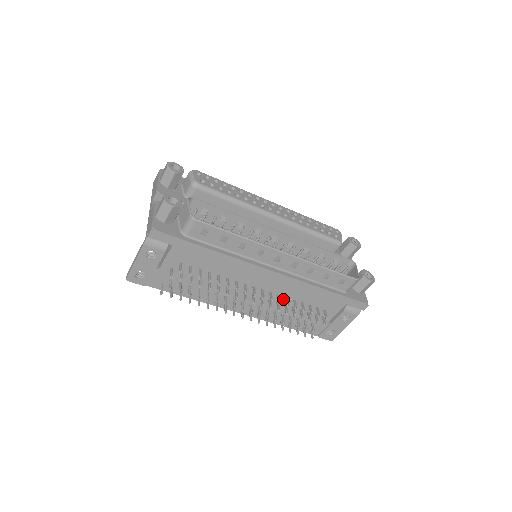
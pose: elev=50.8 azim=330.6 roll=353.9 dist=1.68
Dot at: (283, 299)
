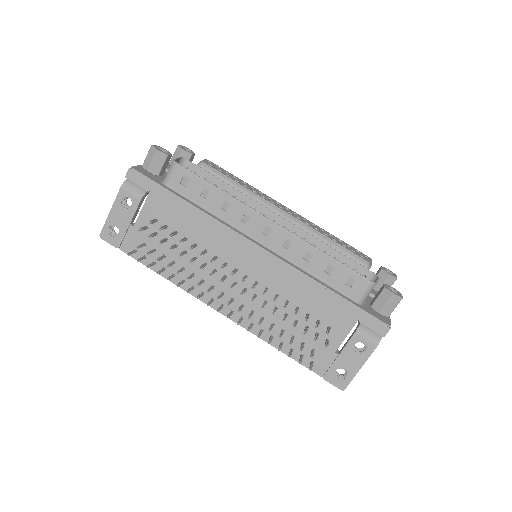
Dot at: (273, 297)
